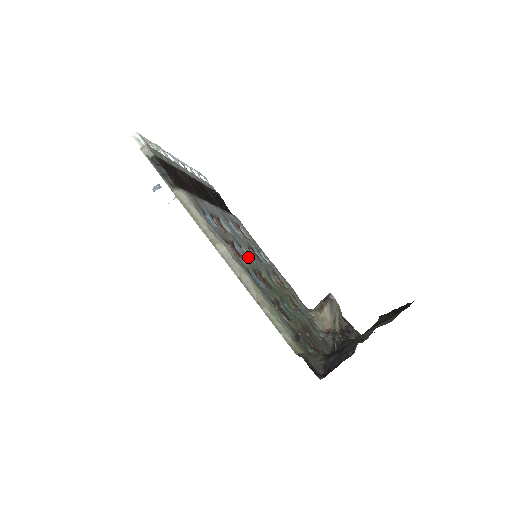
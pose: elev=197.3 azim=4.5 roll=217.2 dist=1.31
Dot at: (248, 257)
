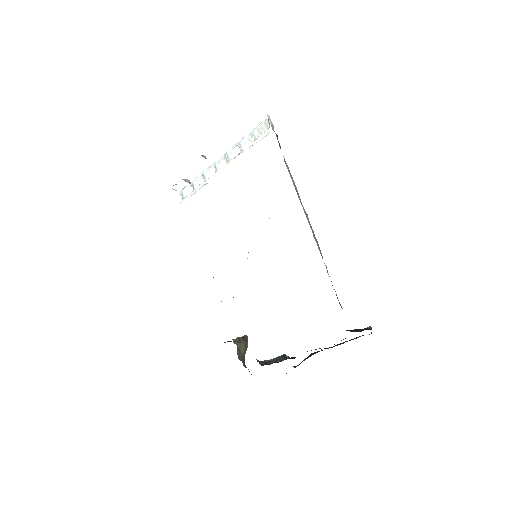
Dot at: occluded
